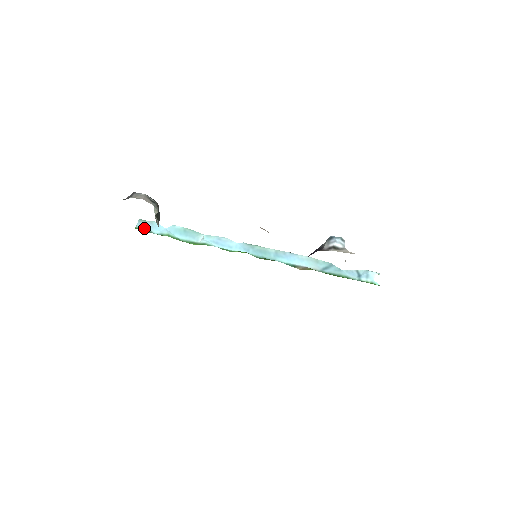
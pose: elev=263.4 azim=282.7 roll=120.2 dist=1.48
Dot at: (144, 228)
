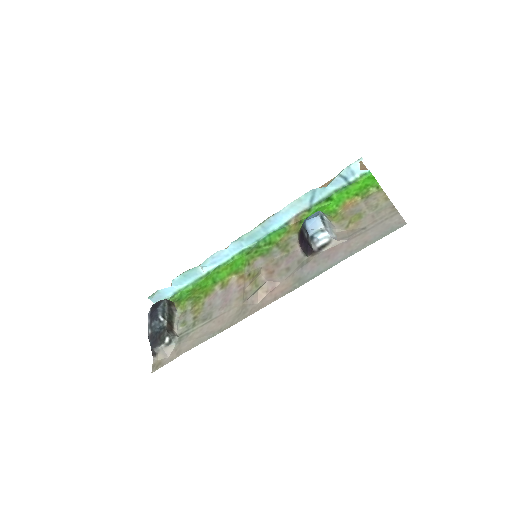
Dot at: occluded
